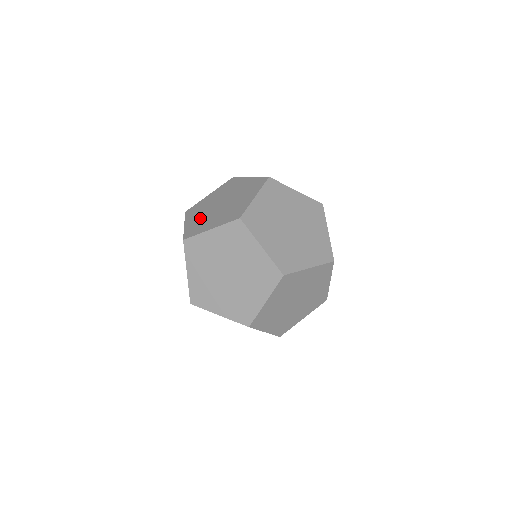
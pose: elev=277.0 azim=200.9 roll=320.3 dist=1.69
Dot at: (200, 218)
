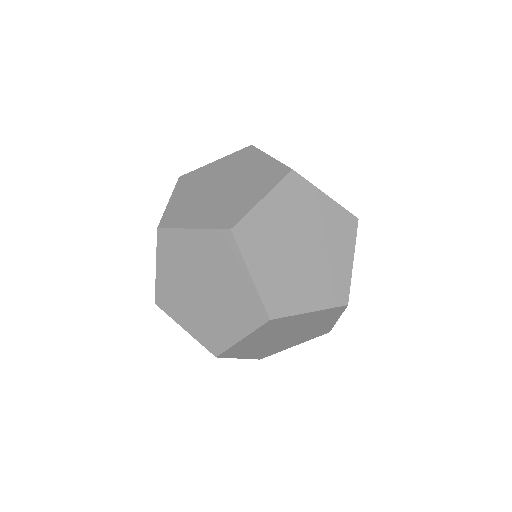
Dot at: (212, 209)
